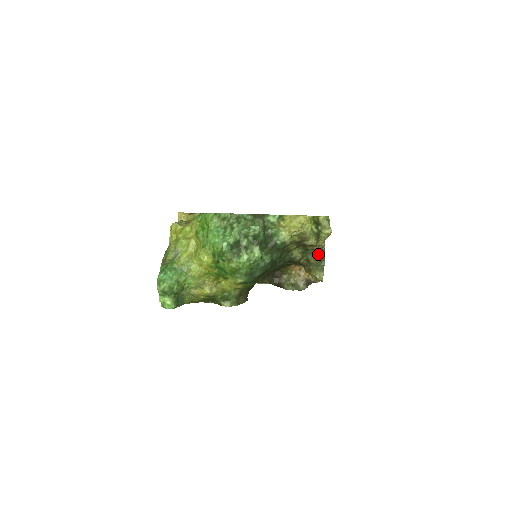
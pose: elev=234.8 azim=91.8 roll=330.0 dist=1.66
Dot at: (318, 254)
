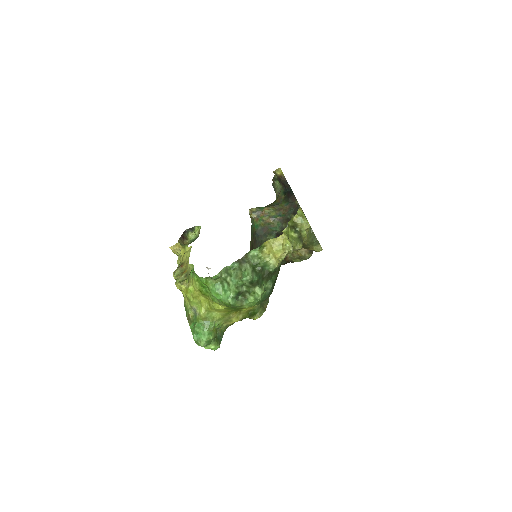
Dot at: occluded
